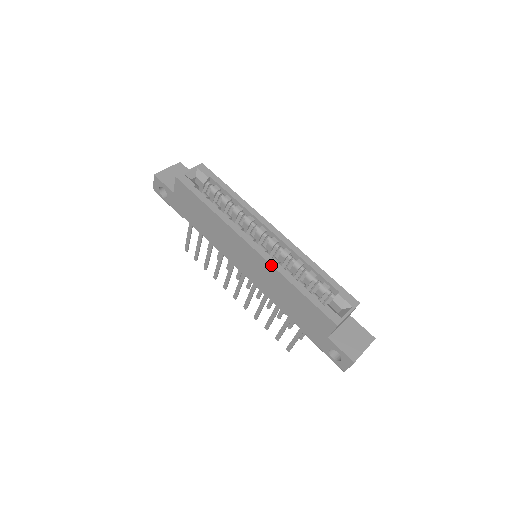
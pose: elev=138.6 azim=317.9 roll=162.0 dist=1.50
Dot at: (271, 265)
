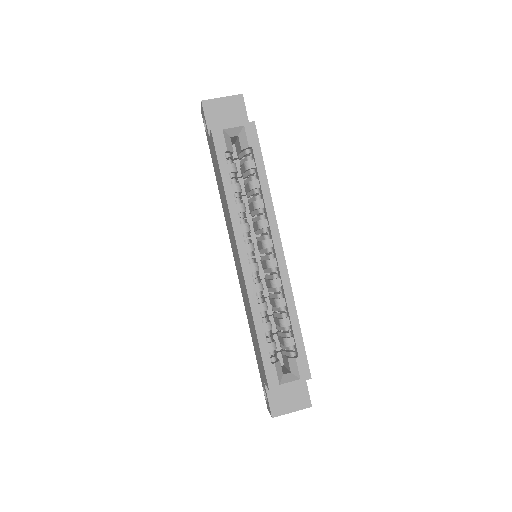
Dot at: (247, 293)
